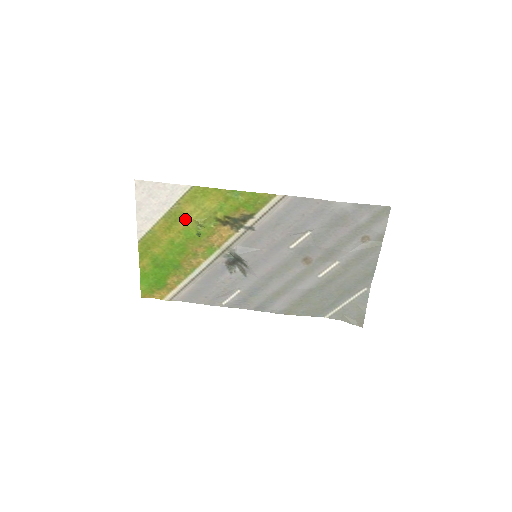
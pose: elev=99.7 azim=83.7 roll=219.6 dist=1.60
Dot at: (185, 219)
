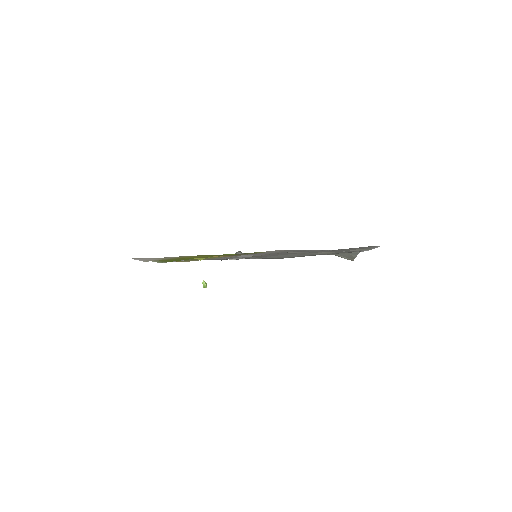
Dot at: occluded
